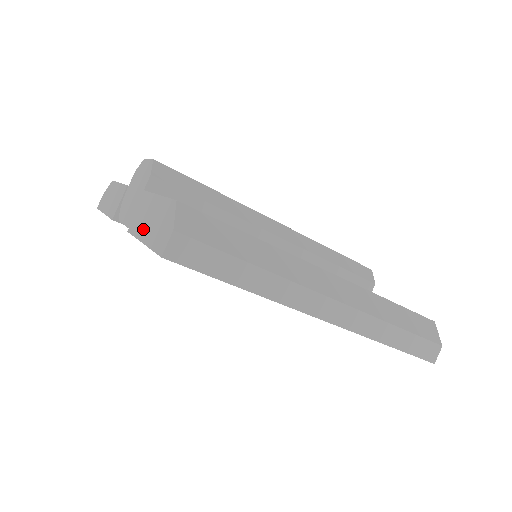
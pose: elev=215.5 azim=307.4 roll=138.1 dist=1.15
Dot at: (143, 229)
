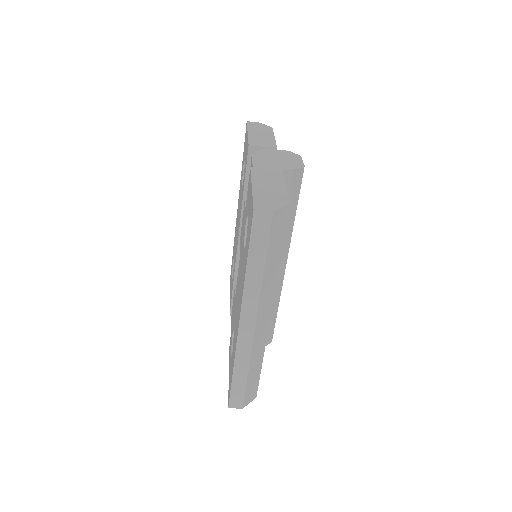
Dot at: (260, 183)
